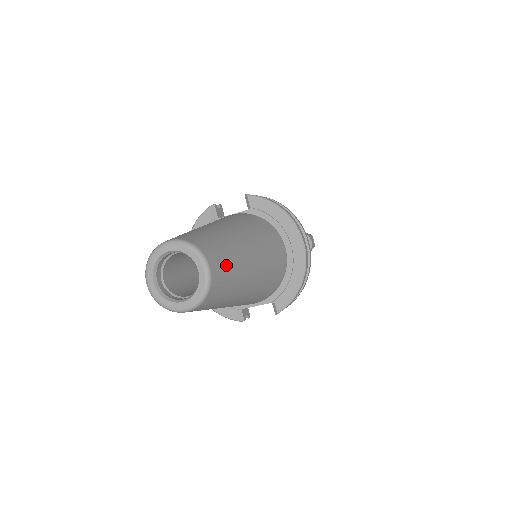
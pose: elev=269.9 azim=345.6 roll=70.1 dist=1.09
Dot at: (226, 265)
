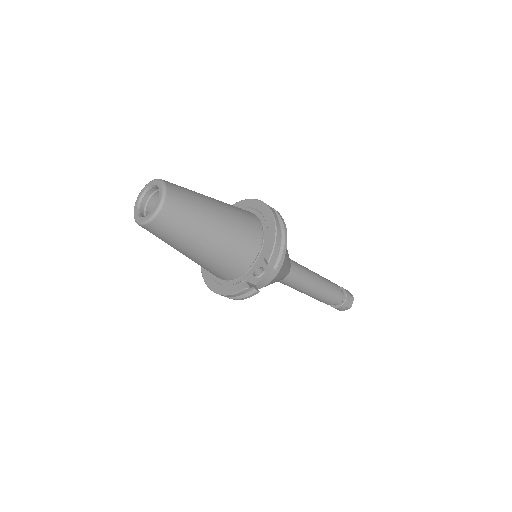
Dot at: (182, 189)
